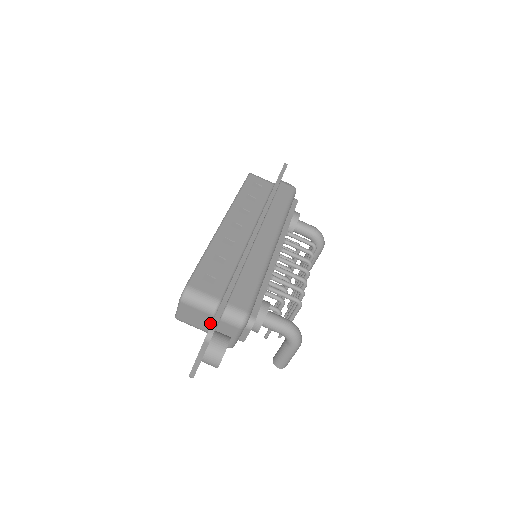
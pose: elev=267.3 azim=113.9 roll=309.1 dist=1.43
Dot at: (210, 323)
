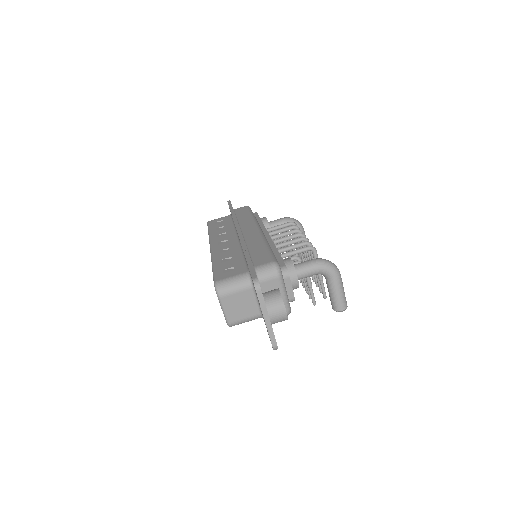
Dot at: (256, 299)
